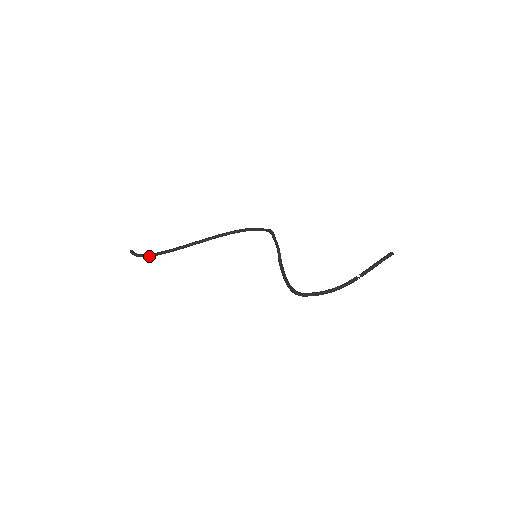
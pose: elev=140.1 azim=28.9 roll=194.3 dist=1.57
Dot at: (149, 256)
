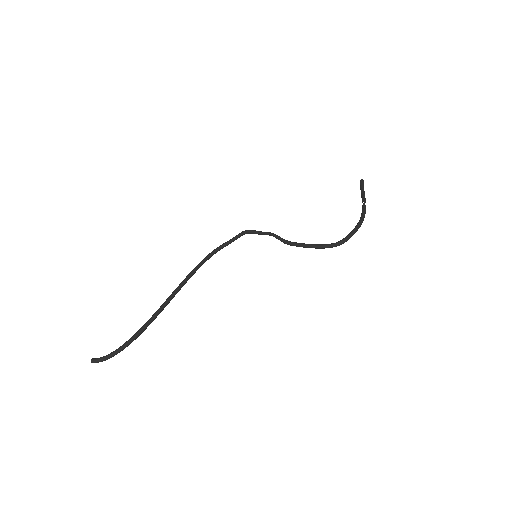
Dot at: (127, 345)
